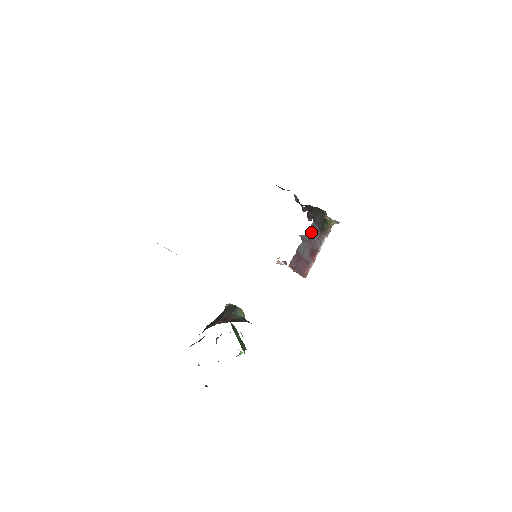
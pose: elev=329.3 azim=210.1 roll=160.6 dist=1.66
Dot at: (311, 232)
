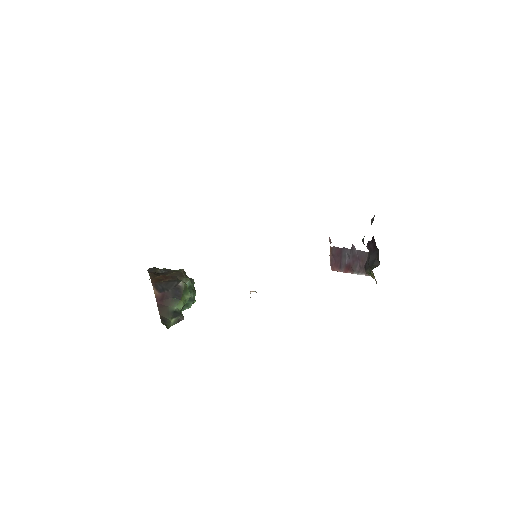
Dot at: (361, 255)
